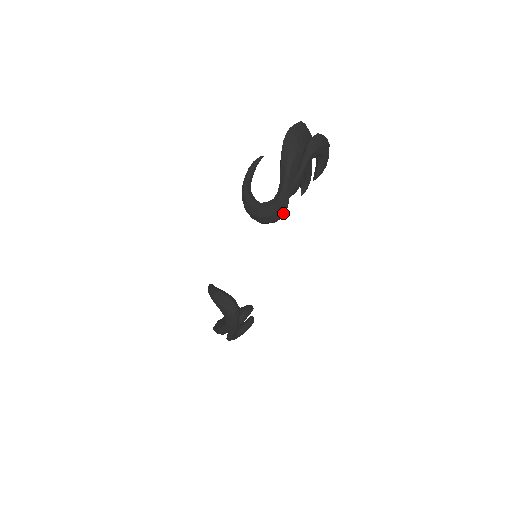
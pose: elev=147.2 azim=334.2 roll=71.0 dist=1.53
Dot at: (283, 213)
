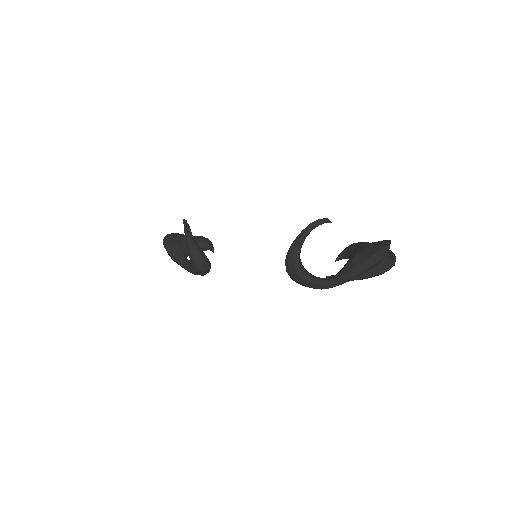
Dot at: occluded
